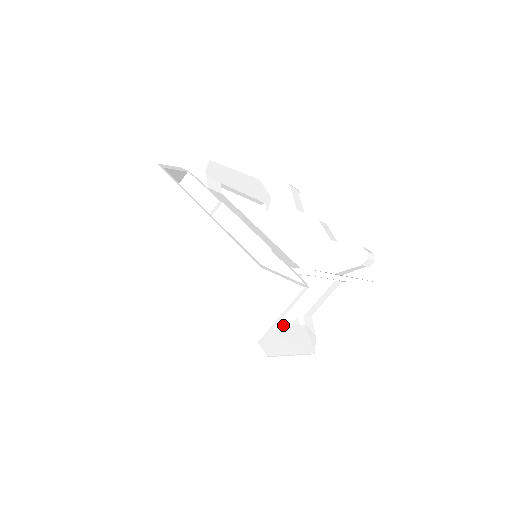
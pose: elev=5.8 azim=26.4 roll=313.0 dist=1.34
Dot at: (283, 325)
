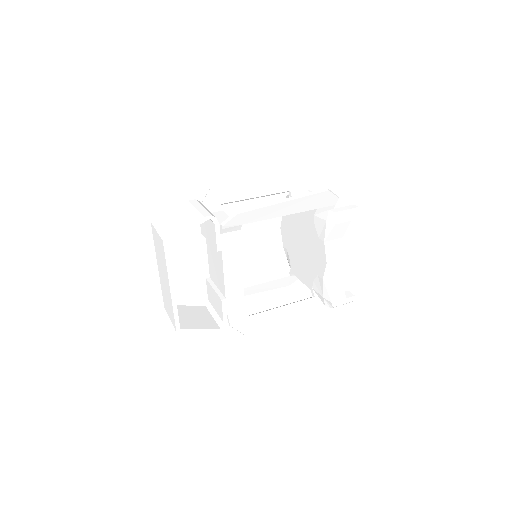
Dot at: occluded
